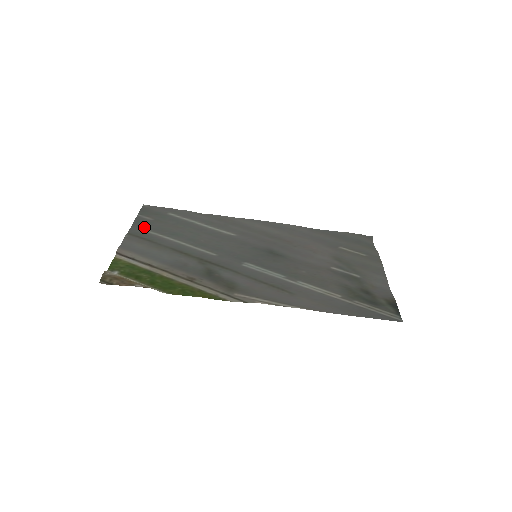
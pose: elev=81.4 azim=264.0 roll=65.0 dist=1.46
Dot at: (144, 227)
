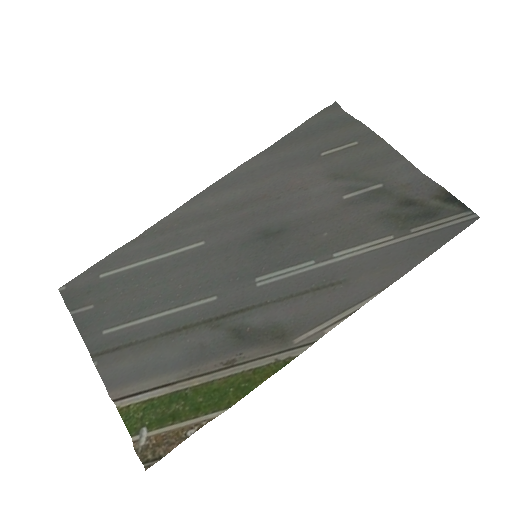
Dot at: (98, 328)
